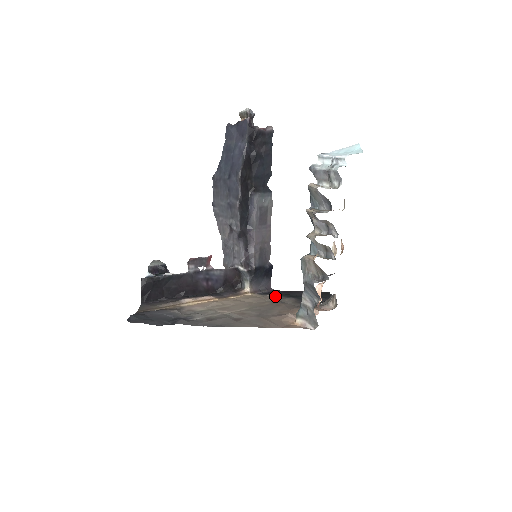
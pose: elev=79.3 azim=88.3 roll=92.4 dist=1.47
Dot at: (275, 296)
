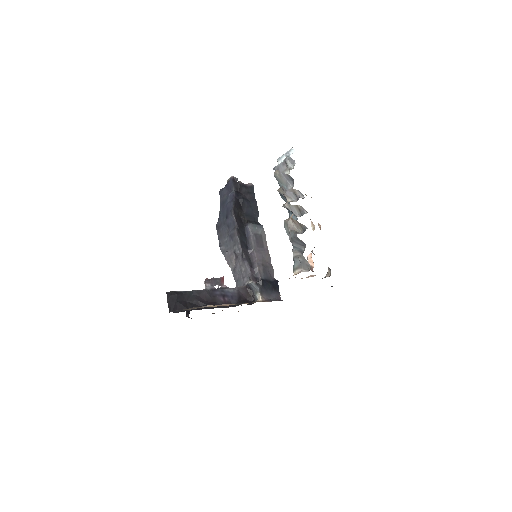
Dot at: occluded
